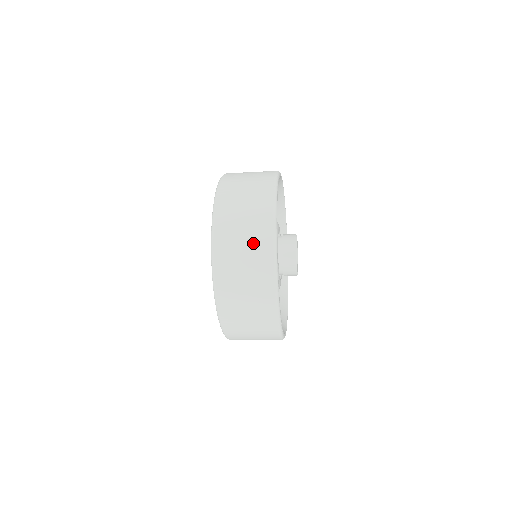
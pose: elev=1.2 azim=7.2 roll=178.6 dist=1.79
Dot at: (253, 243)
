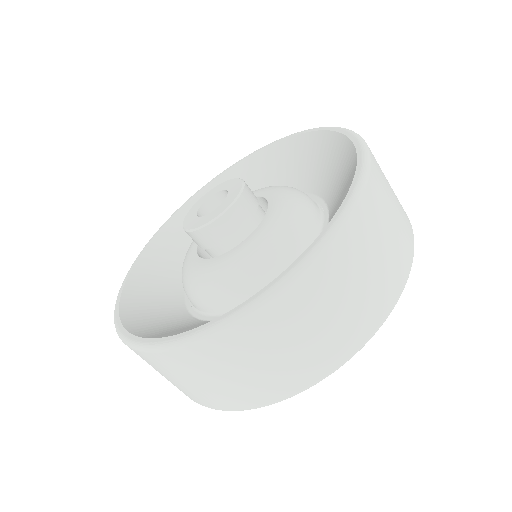
Dot at: (386, 268)
